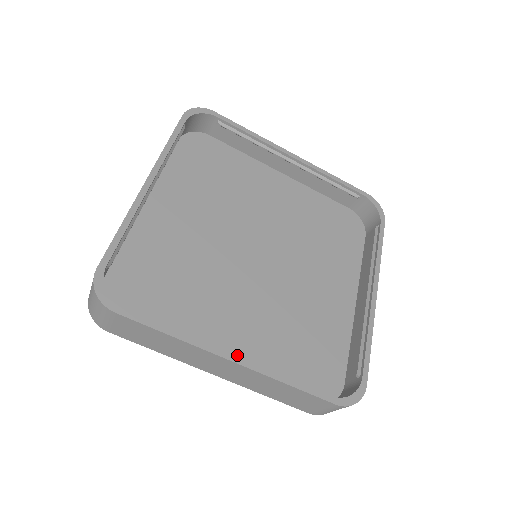
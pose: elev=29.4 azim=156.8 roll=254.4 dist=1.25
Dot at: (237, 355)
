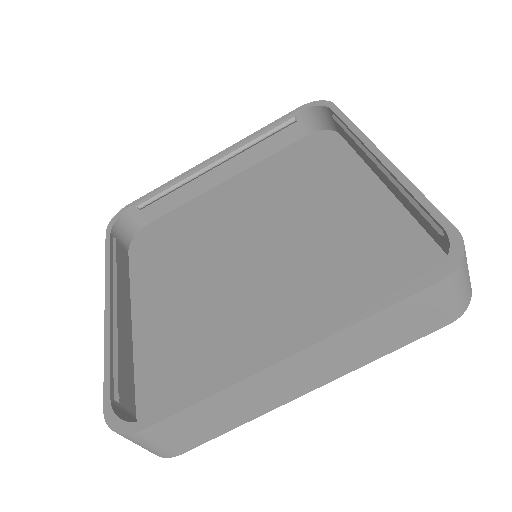
Dot at: occluded
